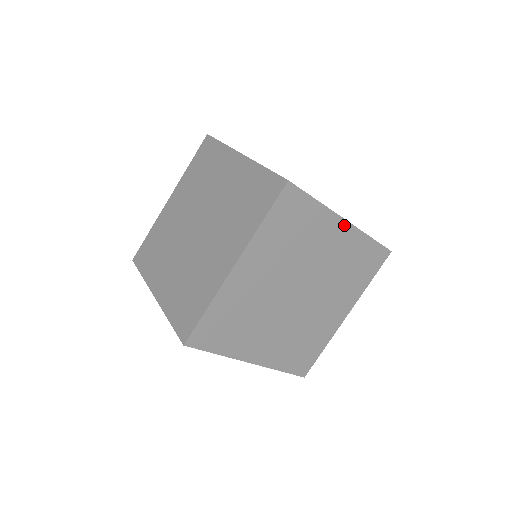
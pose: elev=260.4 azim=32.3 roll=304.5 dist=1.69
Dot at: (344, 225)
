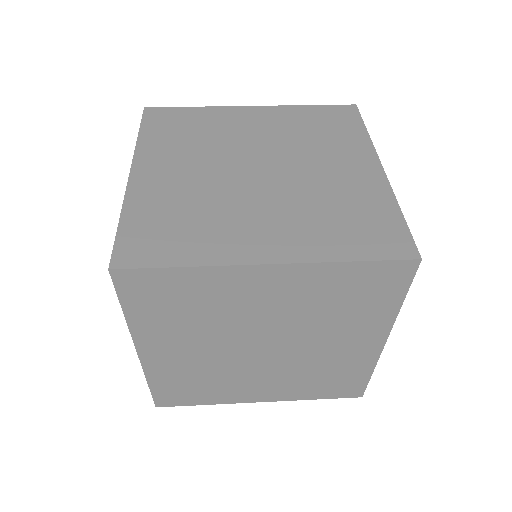
Dot at: occluded
